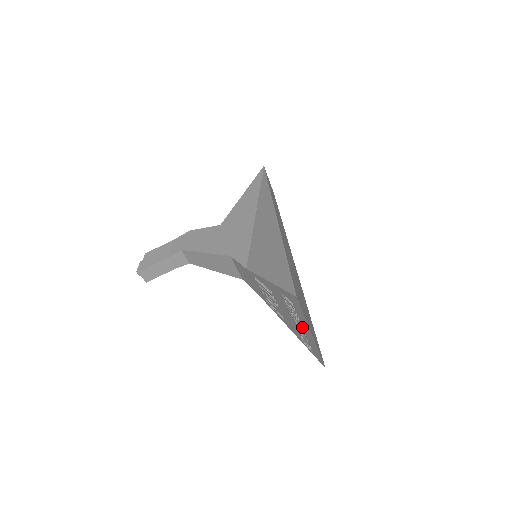
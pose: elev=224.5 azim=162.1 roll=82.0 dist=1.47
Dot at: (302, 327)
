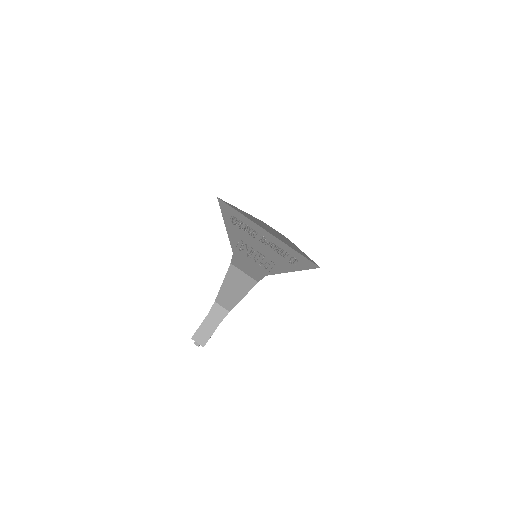
Dot at: (263, 237)
